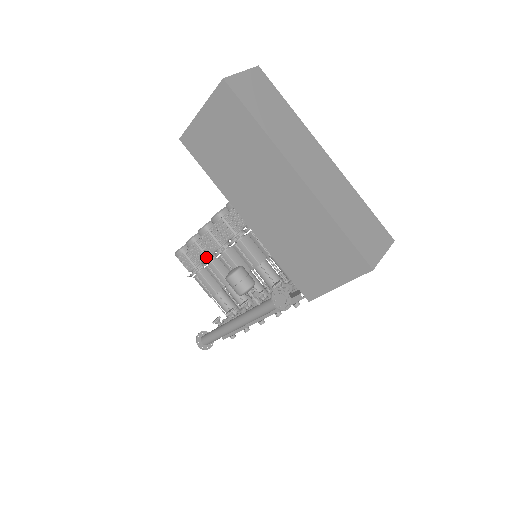
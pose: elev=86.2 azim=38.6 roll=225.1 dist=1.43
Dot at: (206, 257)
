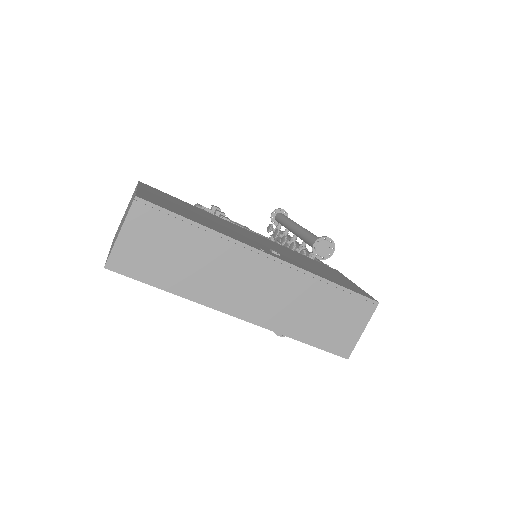
Dot at: occluded
